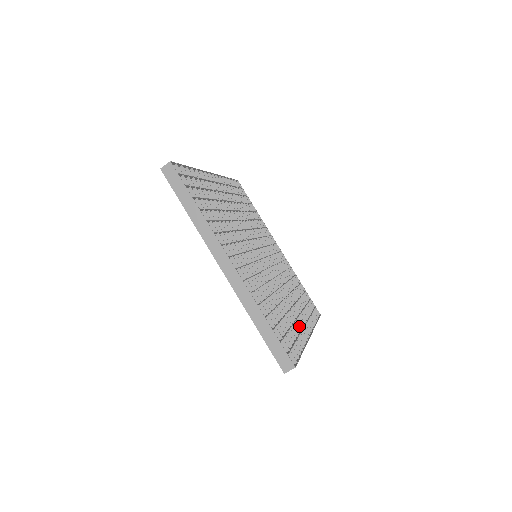
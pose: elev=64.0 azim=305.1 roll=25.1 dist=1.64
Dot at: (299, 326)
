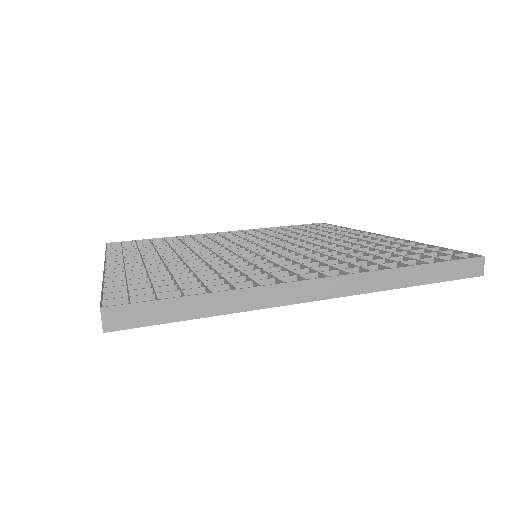
Dot at: (374, 241)
